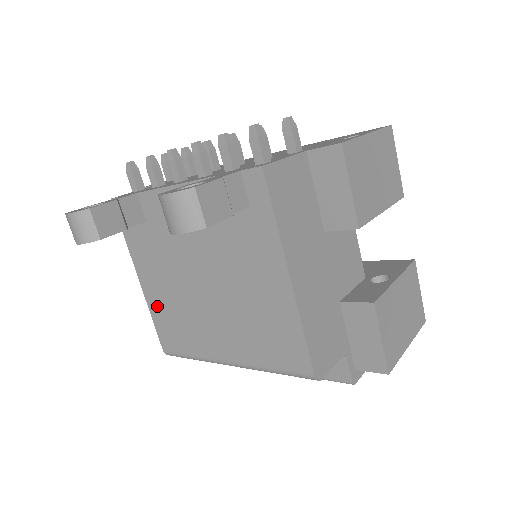
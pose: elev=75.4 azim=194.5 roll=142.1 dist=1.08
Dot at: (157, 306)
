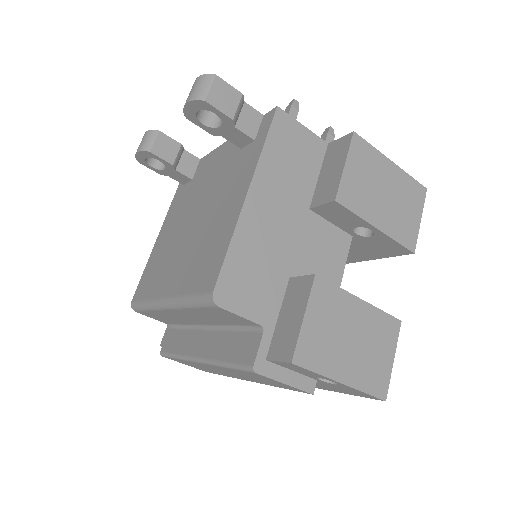
Dot at: (155, 254)
